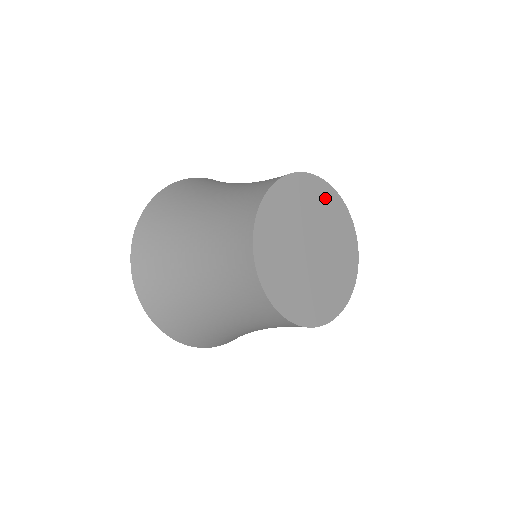
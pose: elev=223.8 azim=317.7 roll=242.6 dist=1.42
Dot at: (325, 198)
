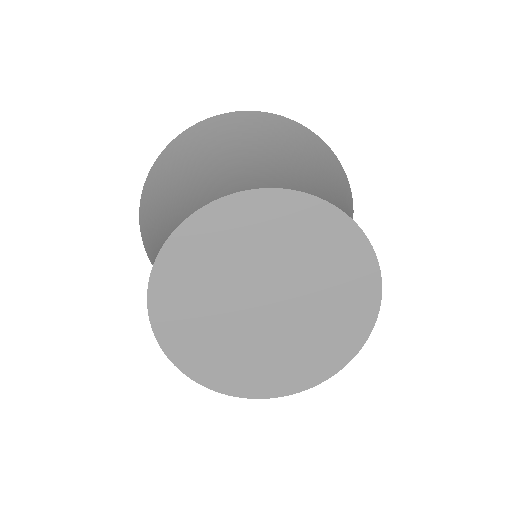
Dot at: (280, 217)
